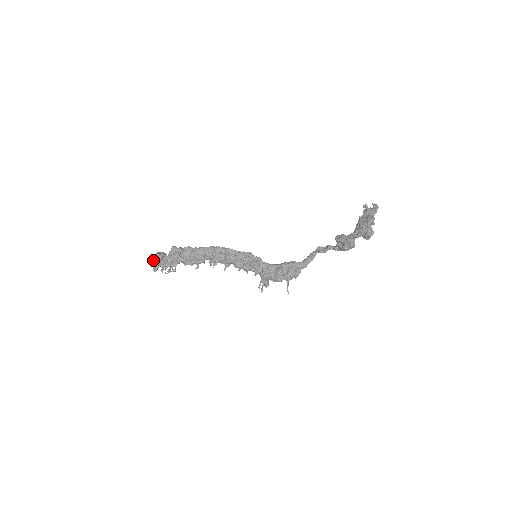
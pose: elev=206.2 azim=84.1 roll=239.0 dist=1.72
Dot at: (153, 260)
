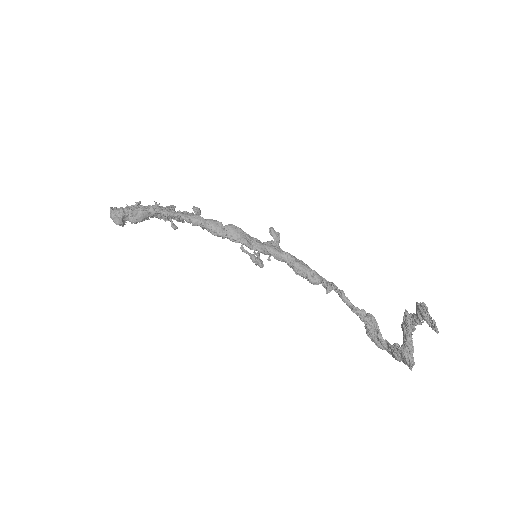
Dot at: occluded
